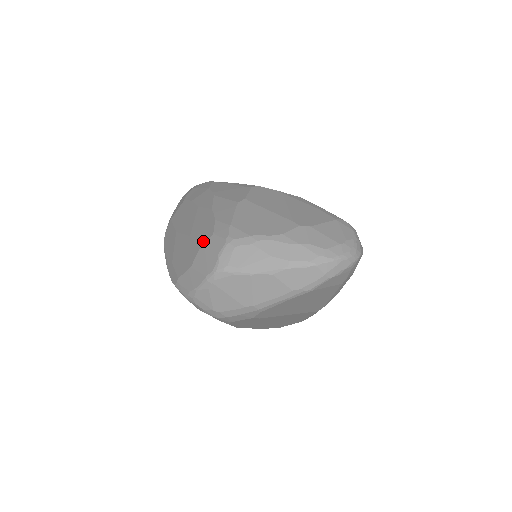
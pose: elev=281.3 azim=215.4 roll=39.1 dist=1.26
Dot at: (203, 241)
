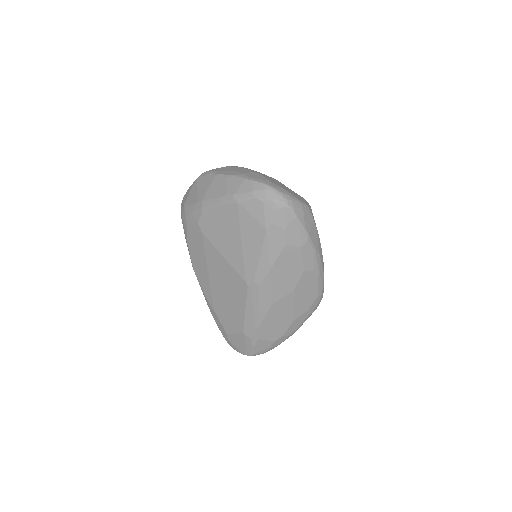
Dot at: occluded
